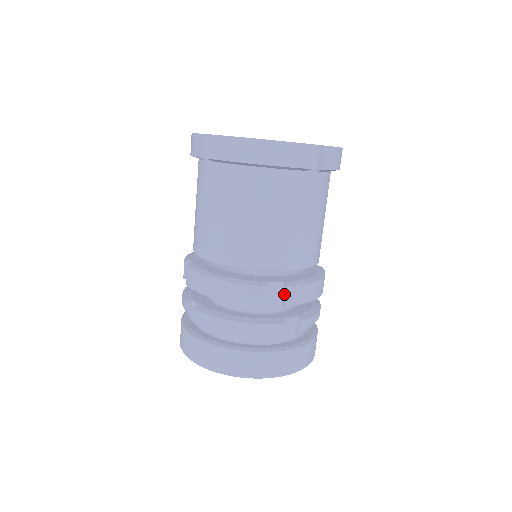
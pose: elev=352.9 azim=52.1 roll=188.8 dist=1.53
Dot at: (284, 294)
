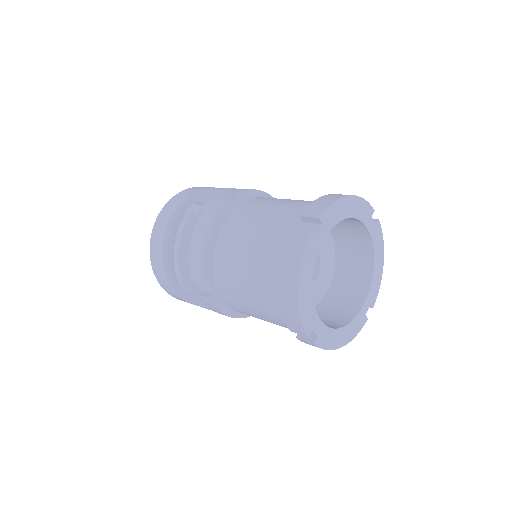
Dot at: occluded
